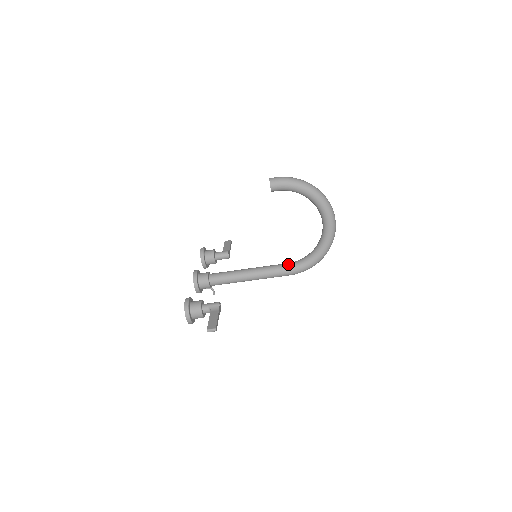
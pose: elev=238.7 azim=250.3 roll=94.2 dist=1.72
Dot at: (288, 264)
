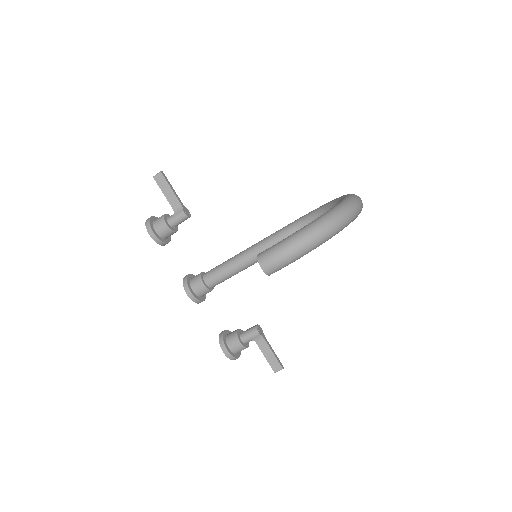
Dot at: occluded
